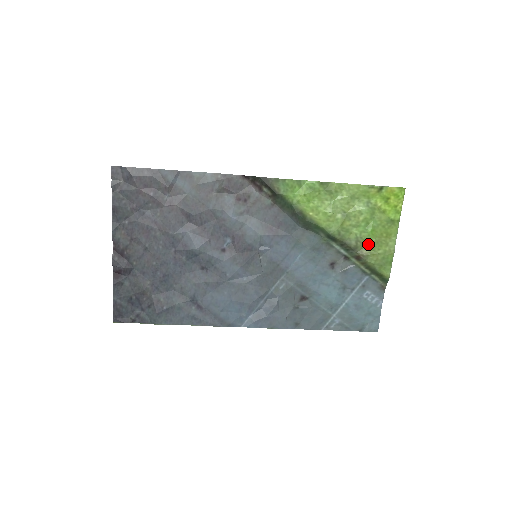
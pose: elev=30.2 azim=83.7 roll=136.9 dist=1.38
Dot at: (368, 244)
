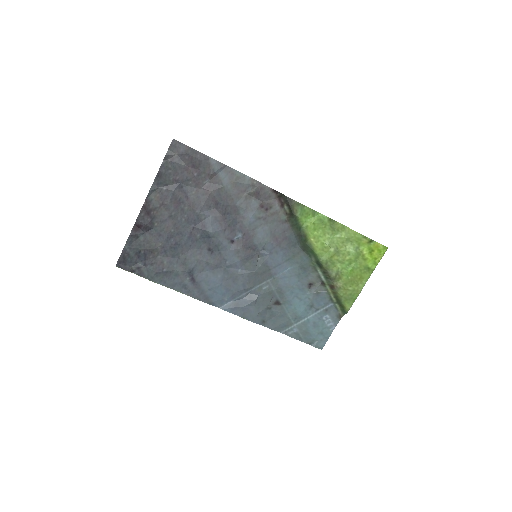
Dot at: (344, 279)
